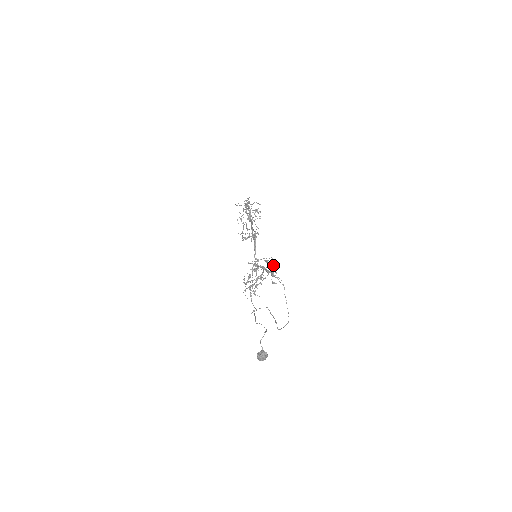
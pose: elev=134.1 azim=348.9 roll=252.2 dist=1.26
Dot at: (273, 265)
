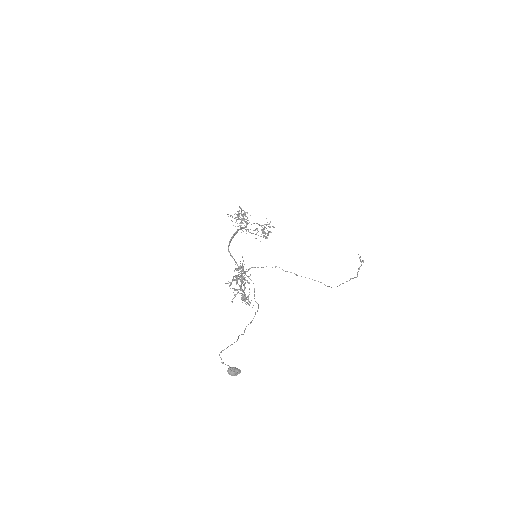
Dot at: occluded
